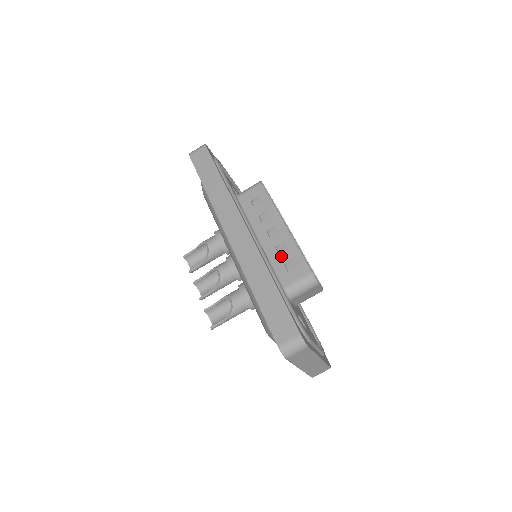
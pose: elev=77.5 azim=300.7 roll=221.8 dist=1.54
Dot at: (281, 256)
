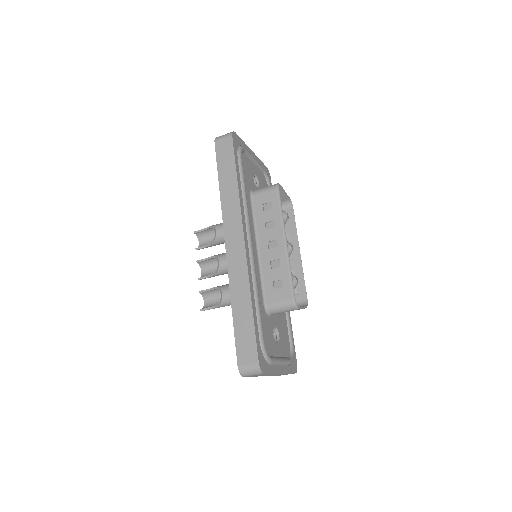
Dot at: (272, 272)
